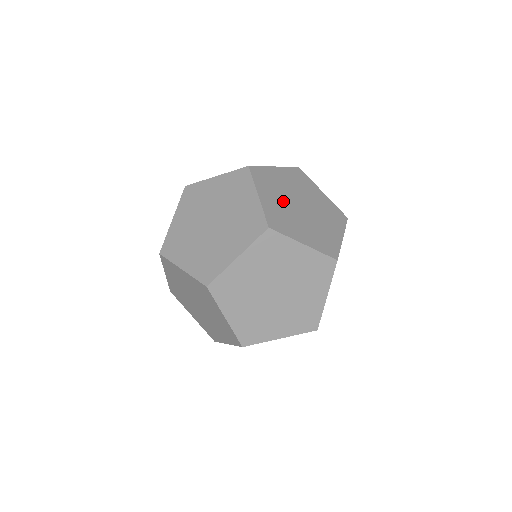
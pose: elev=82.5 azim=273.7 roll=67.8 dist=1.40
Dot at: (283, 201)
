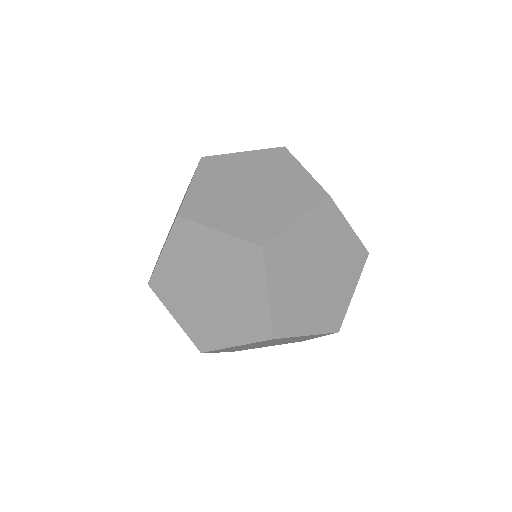
Dot at: (236, 206)
